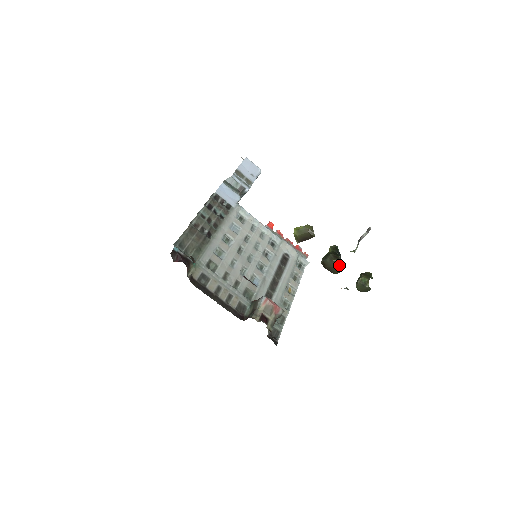
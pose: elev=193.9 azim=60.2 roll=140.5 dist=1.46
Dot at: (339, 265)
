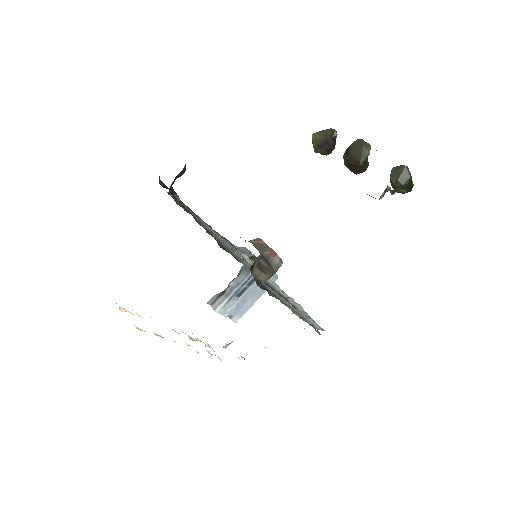
Dot at: (366, 144)
